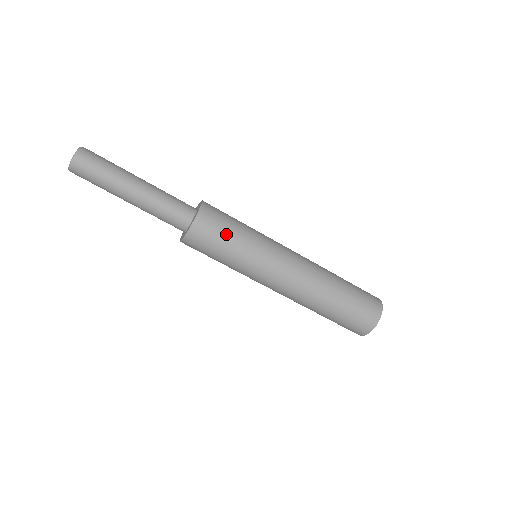
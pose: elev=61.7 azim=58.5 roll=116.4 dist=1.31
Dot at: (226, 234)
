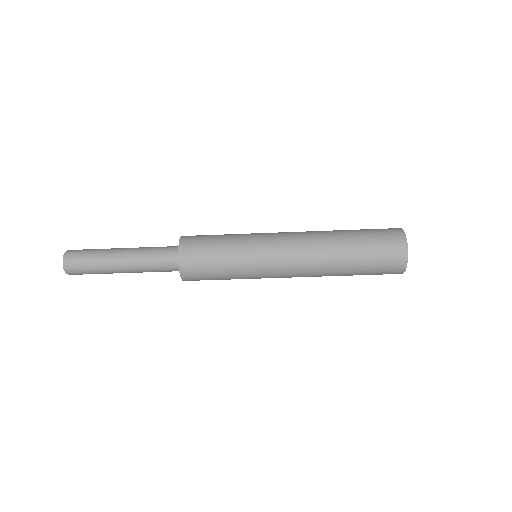
Dot at: (212, 258)
